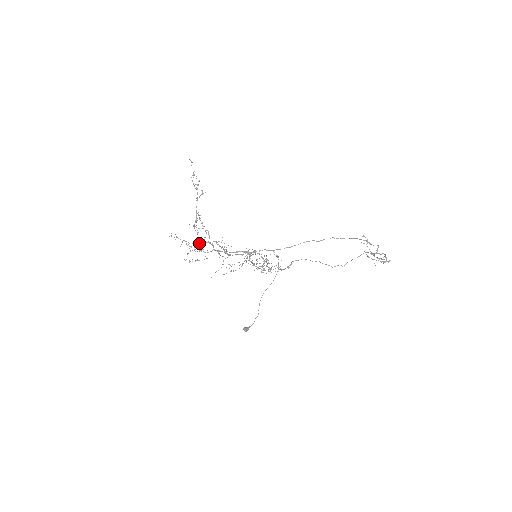
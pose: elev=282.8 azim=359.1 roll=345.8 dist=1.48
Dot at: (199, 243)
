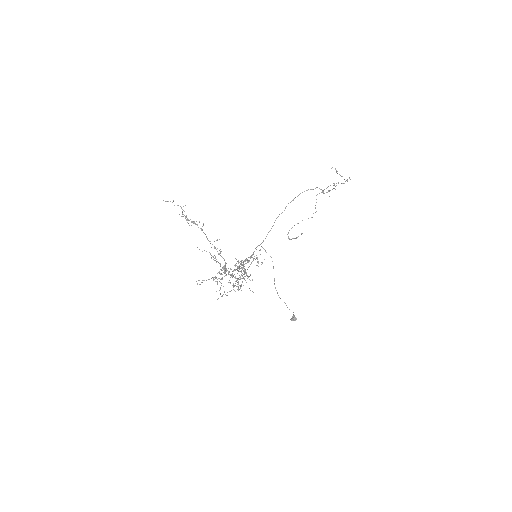
Dot at: (226, 269)
